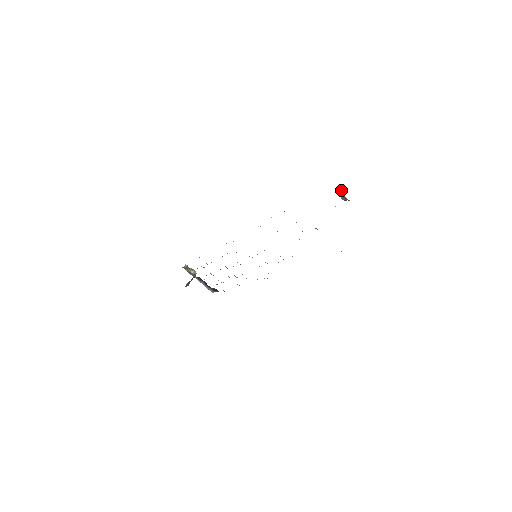
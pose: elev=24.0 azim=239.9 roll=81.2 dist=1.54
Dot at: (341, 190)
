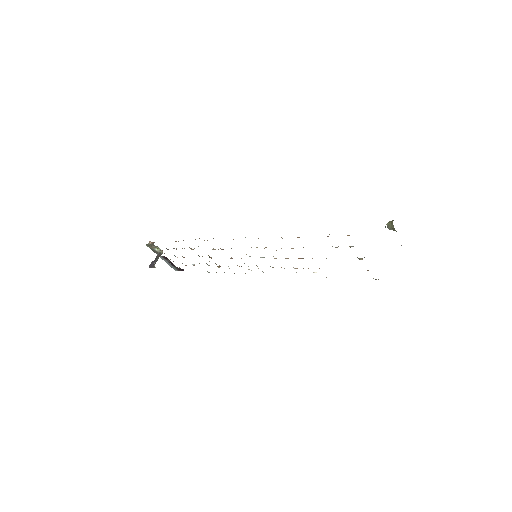
Dot at: (392, 221)
